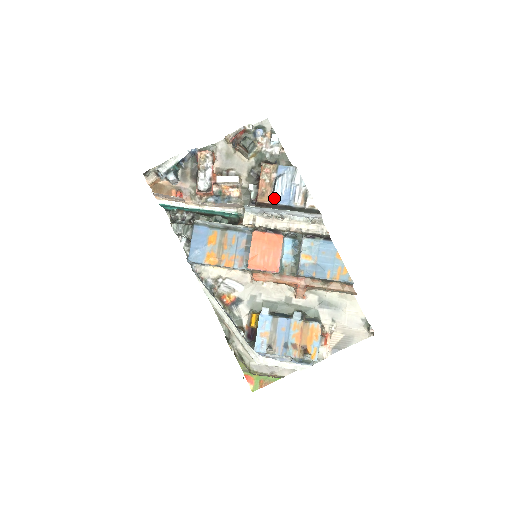
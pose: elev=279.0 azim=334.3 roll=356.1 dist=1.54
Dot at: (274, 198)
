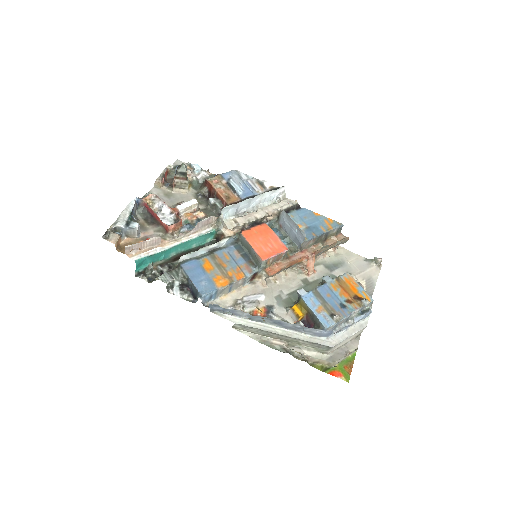
Dot at: (239, 195)
